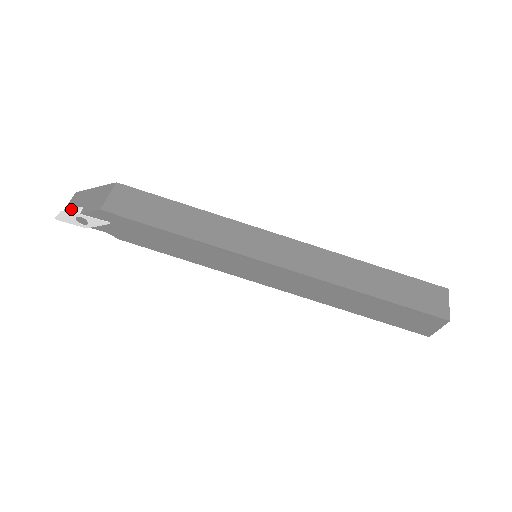
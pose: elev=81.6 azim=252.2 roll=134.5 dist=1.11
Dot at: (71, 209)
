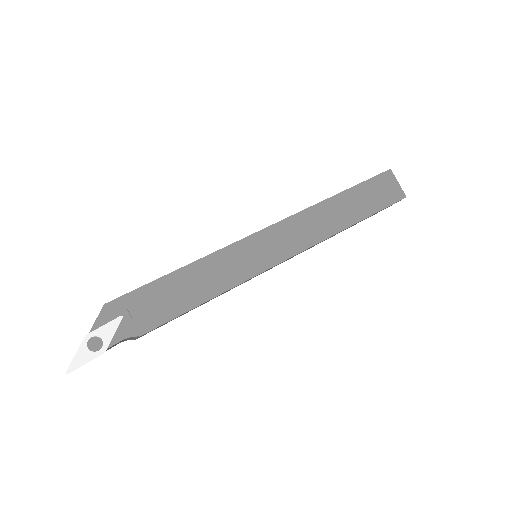
Dot at: occluded
